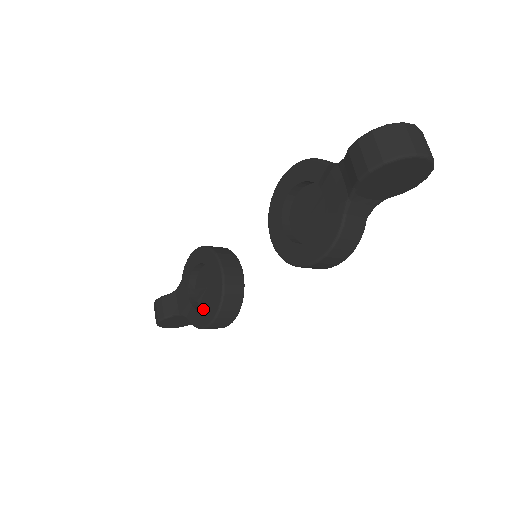
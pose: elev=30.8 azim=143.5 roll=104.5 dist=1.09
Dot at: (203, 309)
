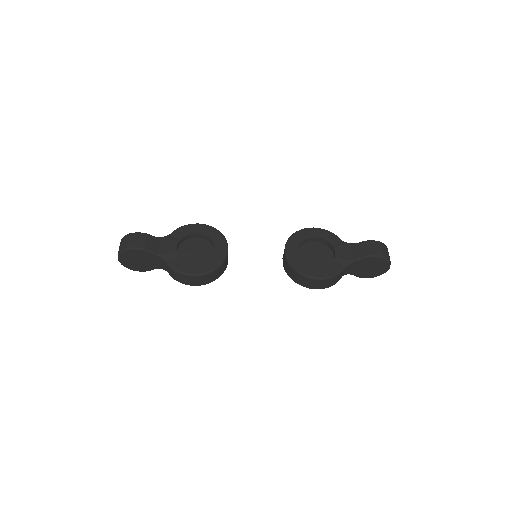
Dot at: occluded
